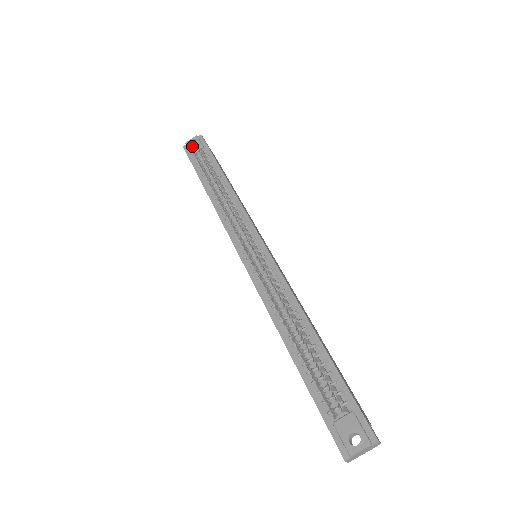
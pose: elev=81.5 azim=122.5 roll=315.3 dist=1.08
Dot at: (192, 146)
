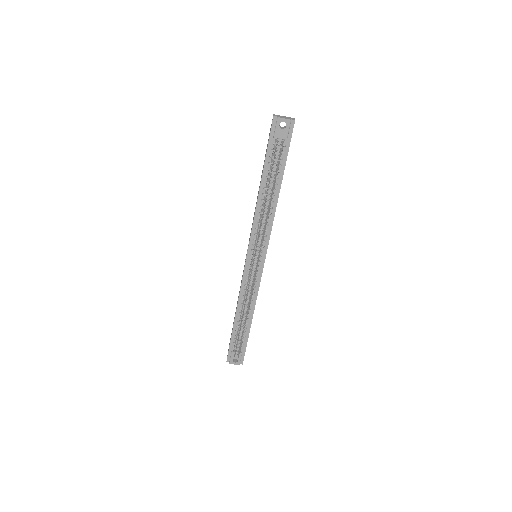
Dot at: (280, 129)
